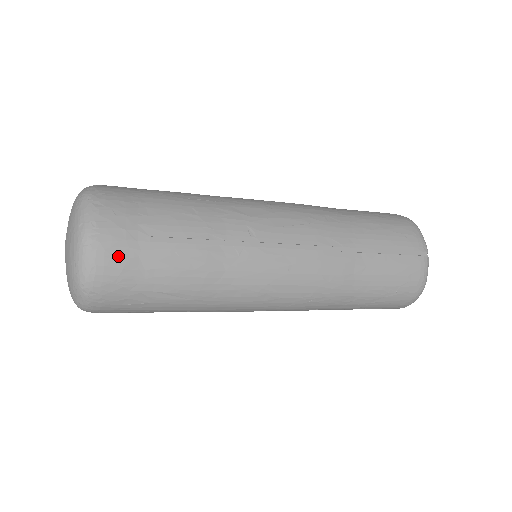
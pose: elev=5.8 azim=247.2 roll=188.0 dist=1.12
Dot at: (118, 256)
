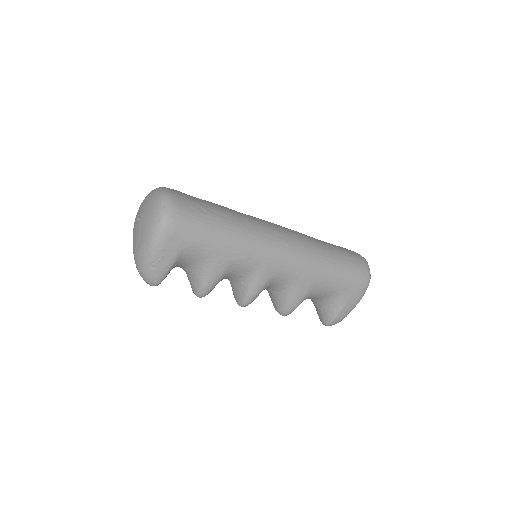
Dot at: (180, 192)
